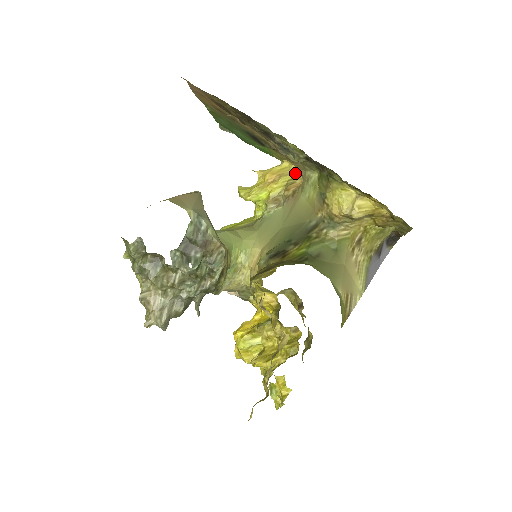
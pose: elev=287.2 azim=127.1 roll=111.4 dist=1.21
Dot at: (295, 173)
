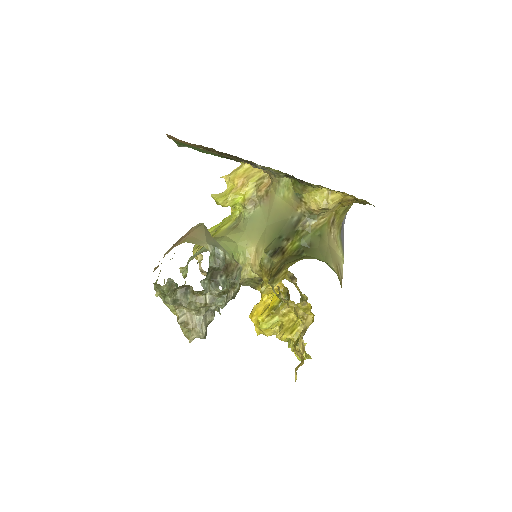
Dot at: (260, 173)
